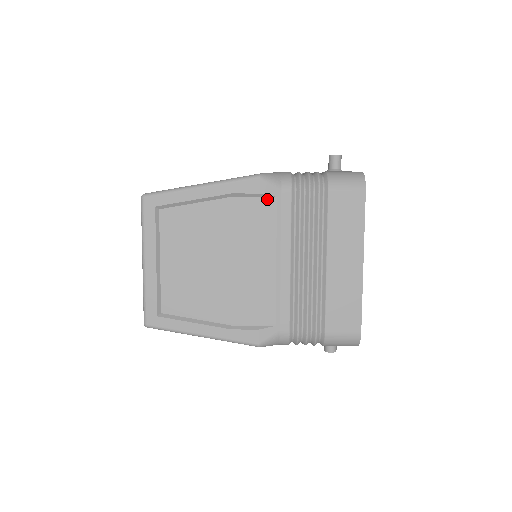
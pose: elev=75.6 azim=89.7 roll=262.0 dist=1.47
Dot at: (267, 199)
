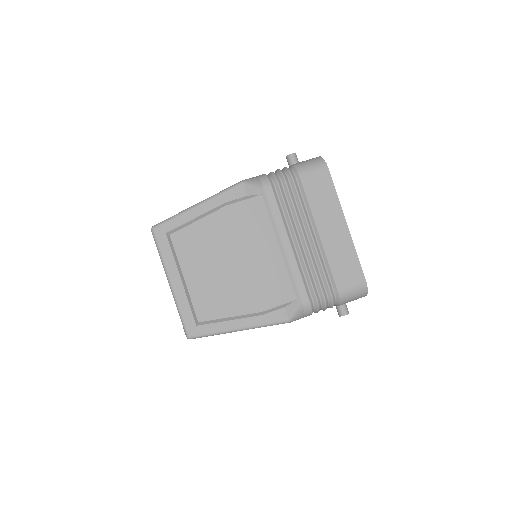
Dot at: (255, 199)
